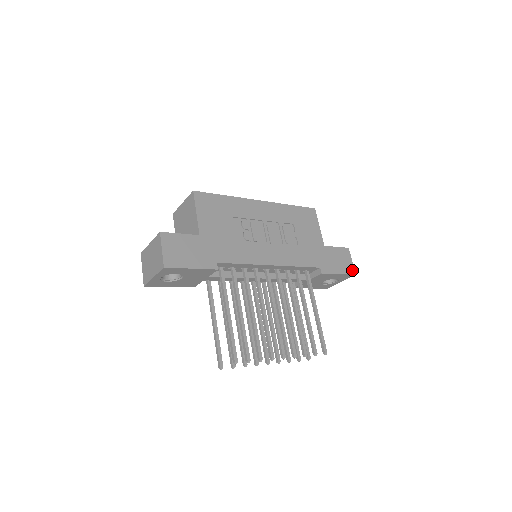
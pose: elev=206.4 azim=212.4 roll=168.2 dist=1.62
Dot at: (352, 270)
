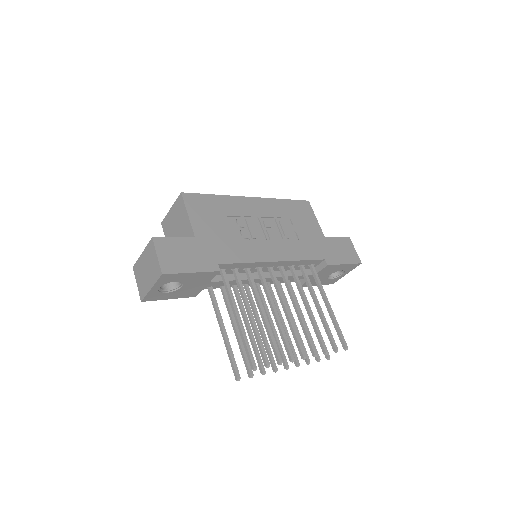
Dot at: (357, 259)
